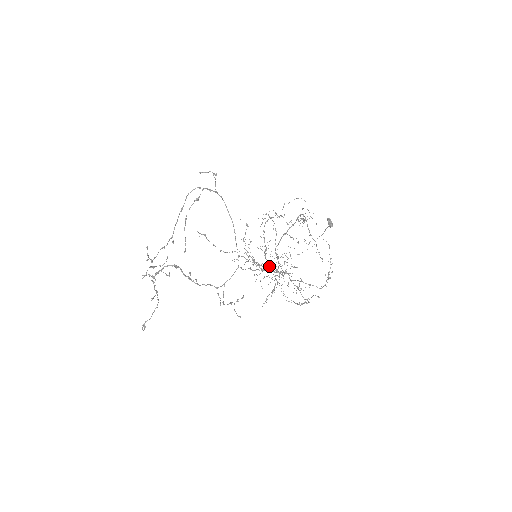
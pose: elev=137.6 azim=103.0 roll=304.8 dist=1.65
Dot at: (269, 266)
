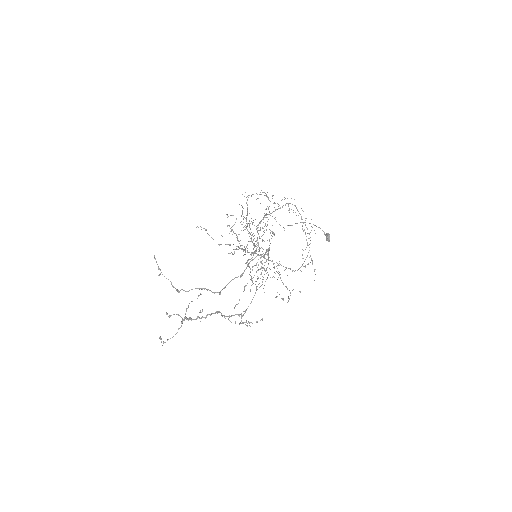
Dot at: occluded
